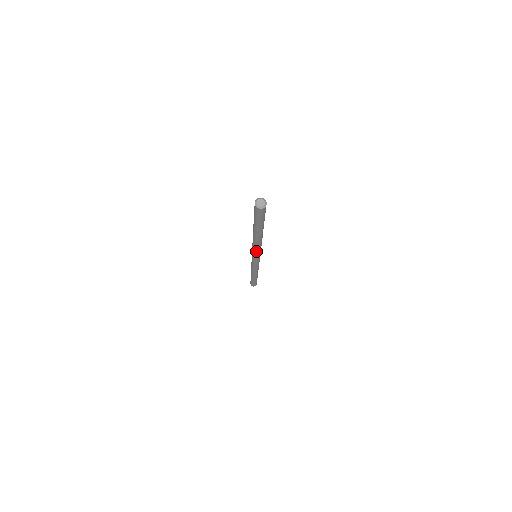
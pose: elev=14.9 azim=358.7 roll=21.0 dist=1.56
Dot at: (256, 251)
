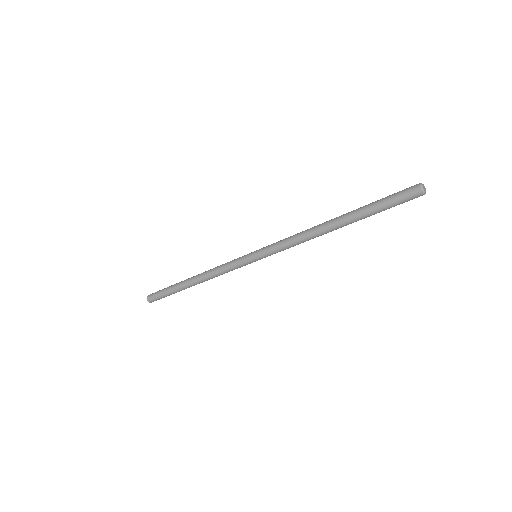
Dot at: (286, 247)
